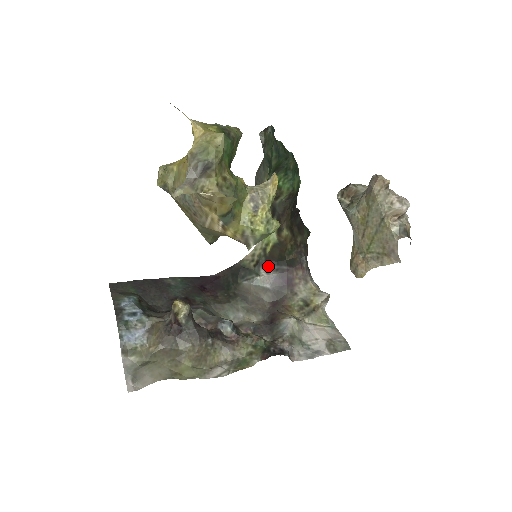
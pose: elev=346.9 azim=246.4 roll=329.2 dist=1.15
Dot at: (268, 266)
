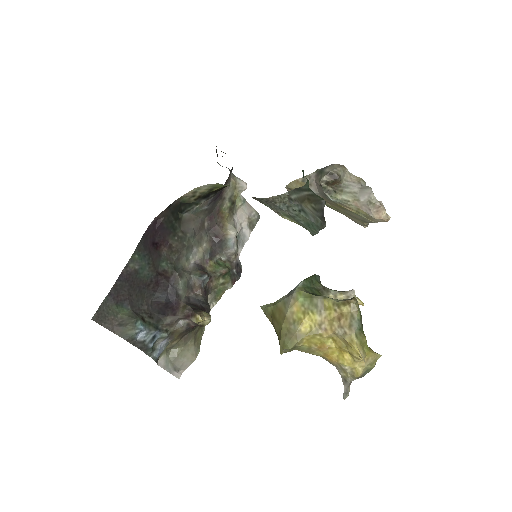
Dot at: (209, 197)
